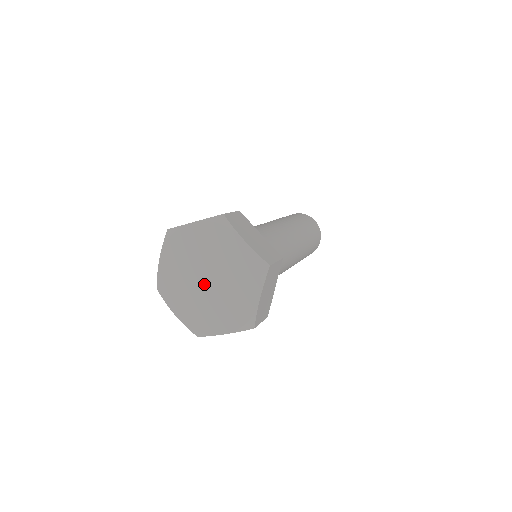
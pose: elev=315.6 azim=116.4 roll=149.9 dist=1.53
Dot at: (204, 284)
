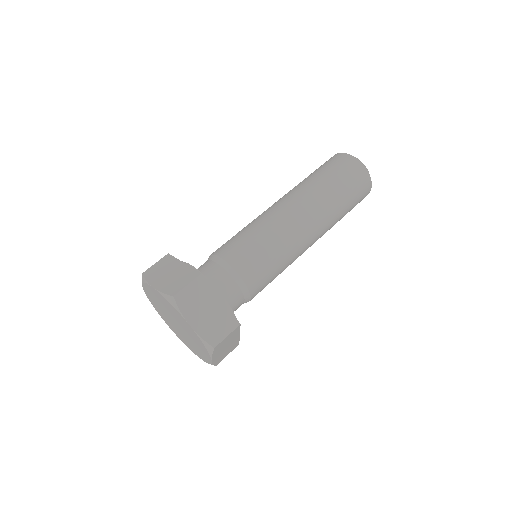
Dot at: (175, 324)
